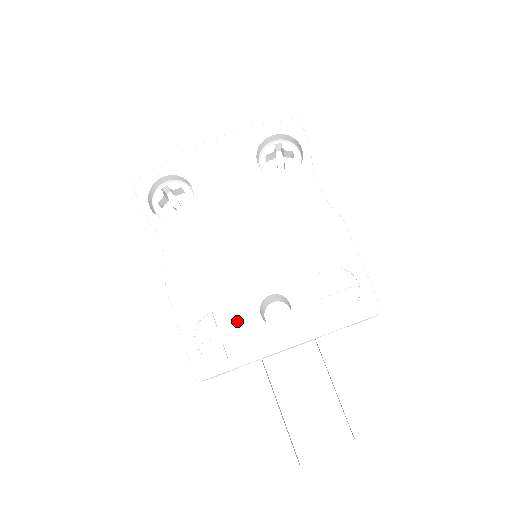
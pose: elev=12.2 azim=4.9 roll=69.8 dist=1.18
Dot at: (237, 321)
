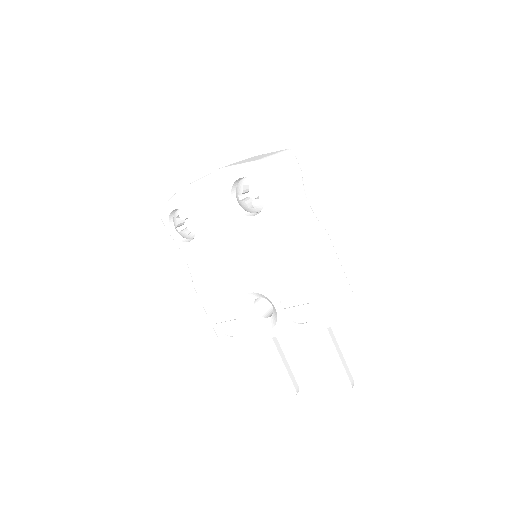
Dot at: (237, 316)
